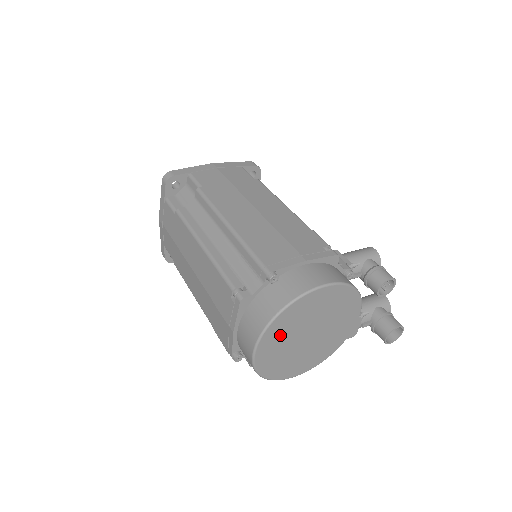
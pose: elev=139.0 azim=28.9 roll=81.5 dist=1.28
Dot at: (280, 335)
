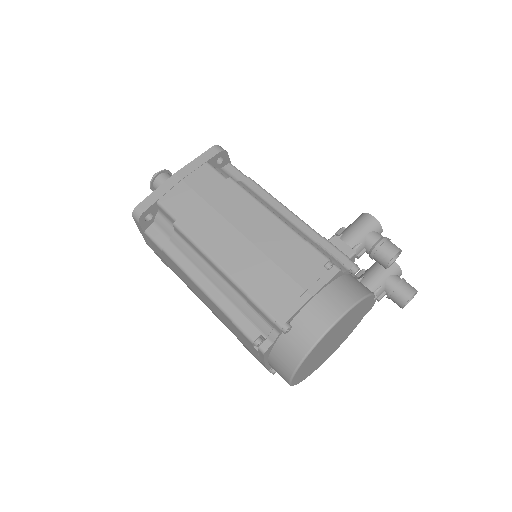
Dot at: (308, 363)
